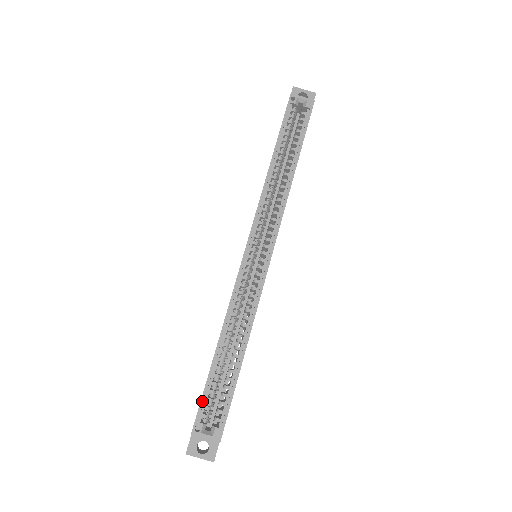
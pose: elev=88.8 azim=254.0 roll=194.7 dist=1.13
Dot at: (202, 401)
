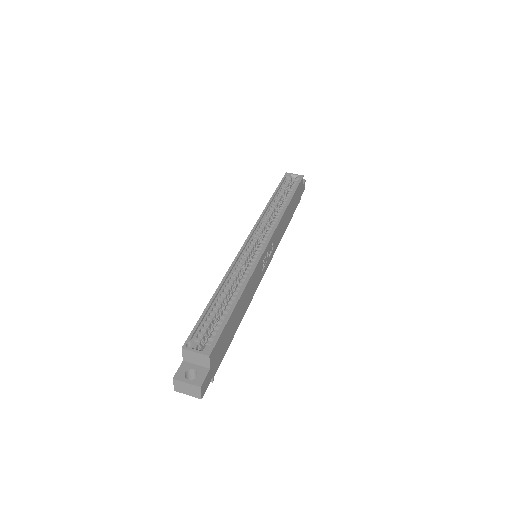
Dot at: (196, 326)
